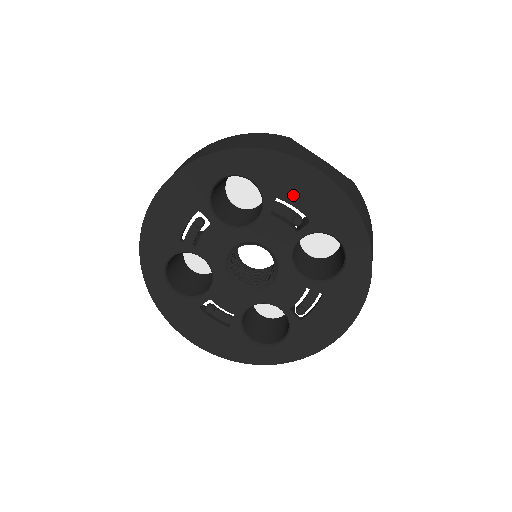
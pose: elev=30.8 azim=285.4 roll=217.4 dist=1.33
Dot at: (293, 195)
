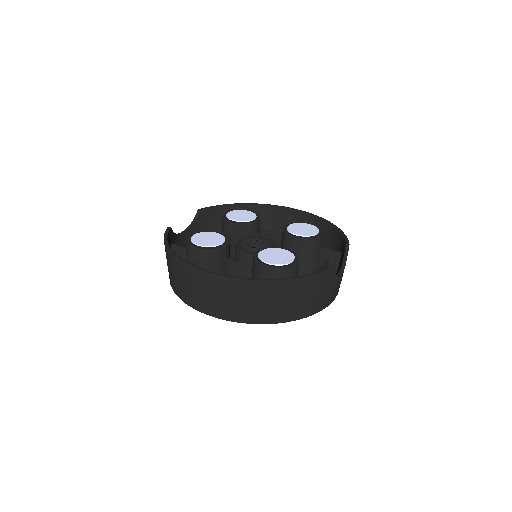
Dot at: occluded
